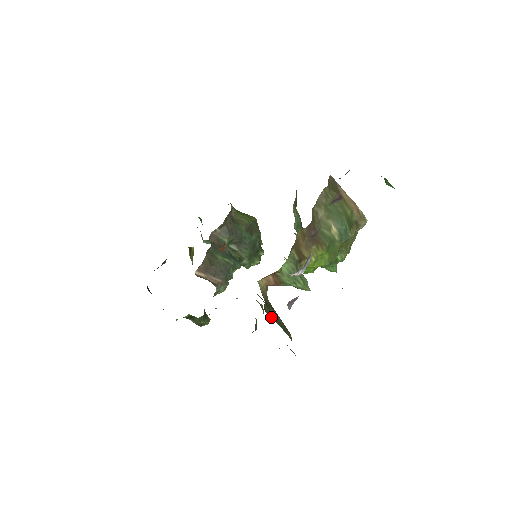
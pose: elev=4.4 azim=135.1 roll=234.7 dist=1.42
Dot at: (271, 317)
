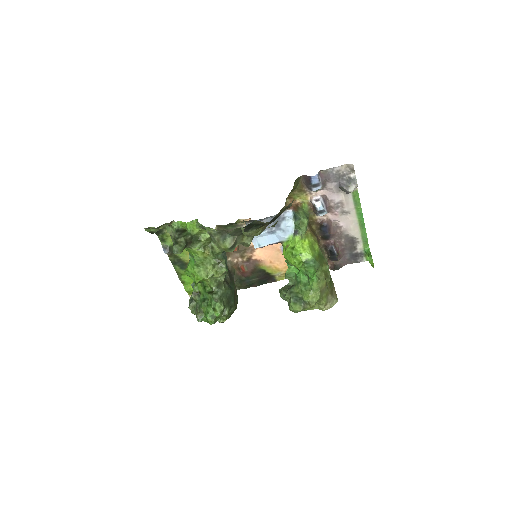
Dot at: occluded
